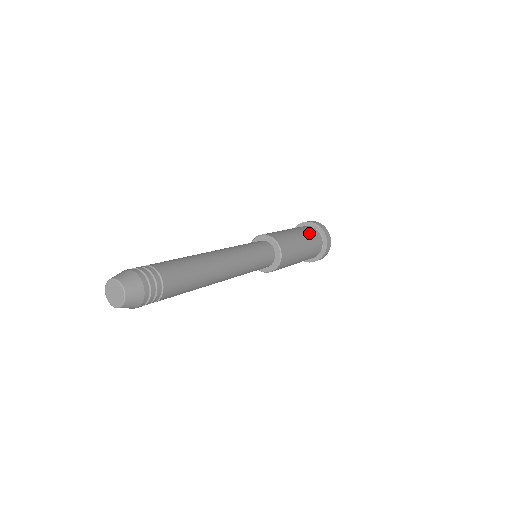
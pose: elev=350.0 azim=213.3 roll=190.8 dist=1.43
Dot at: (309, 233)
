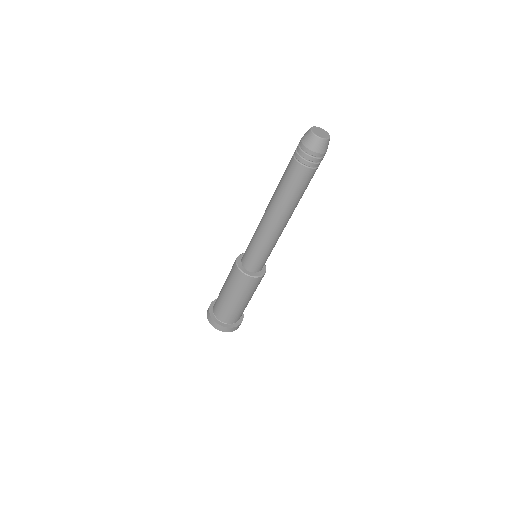
Dot at: occluded
